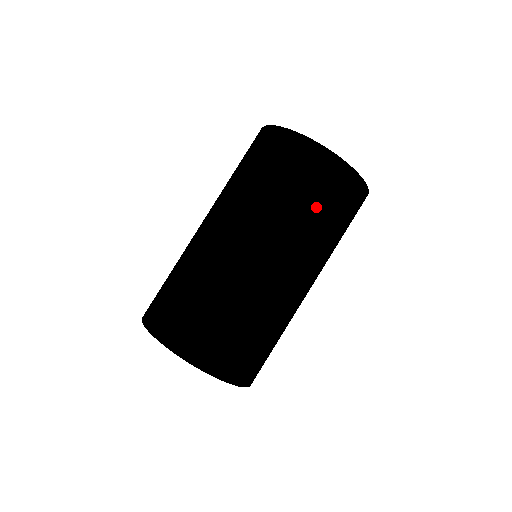
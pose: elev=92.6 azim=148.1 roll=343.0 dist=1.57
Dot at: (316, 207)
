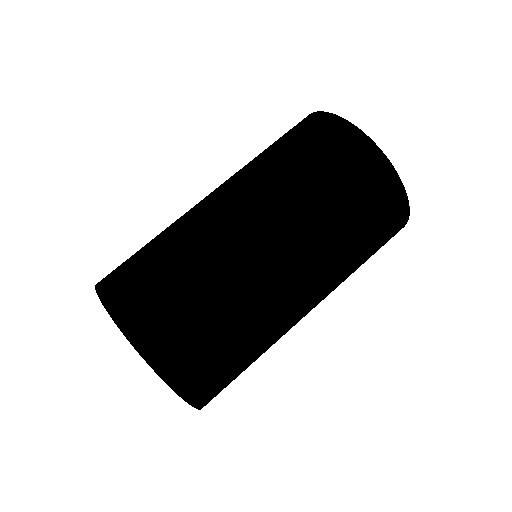
Dot at: (366, 248)
